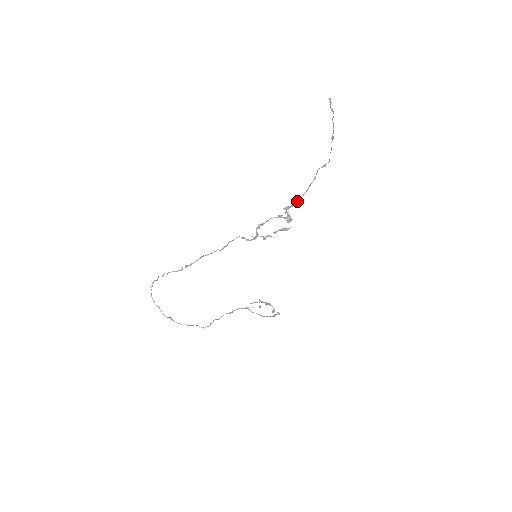
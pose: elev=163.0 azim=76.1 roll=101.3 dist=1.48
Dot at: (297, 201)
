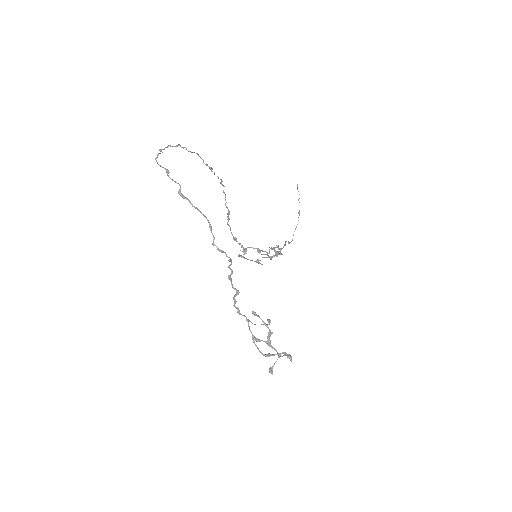
Dot at: occluded
